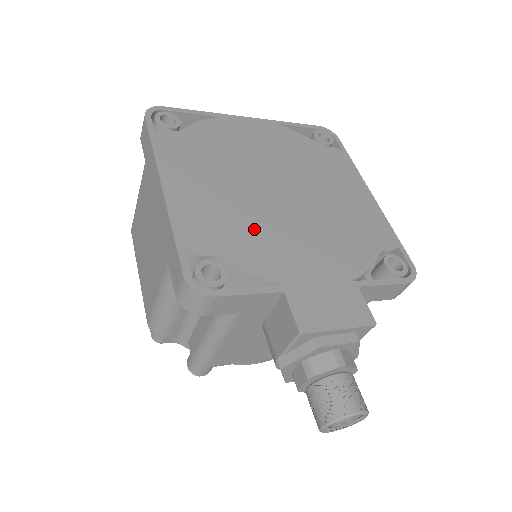
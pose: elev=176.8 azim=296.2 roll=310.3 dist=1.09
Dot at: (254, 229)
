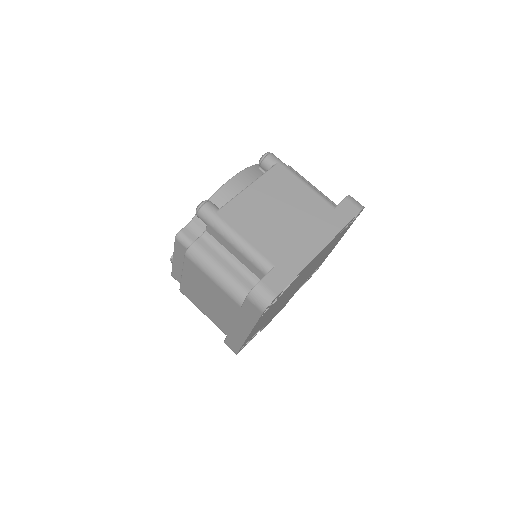
Dot at: occluded
